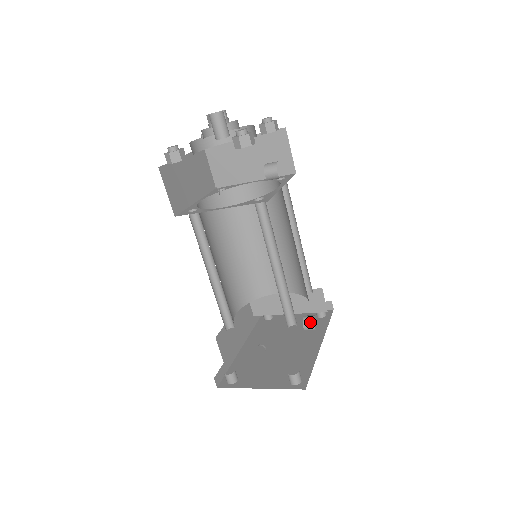
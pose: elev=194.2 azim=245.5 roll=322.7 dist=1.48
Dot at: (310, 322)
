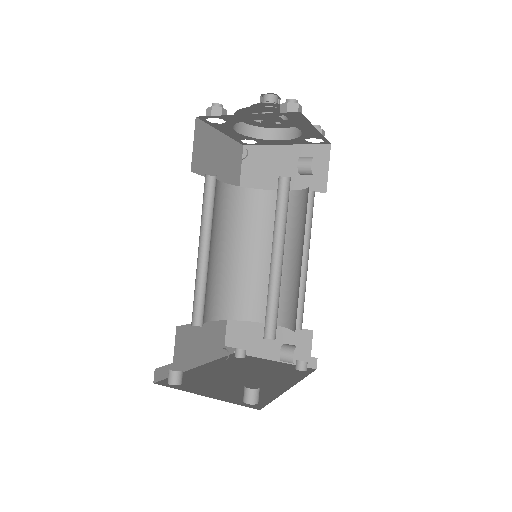
Dot at: (289, 350)
